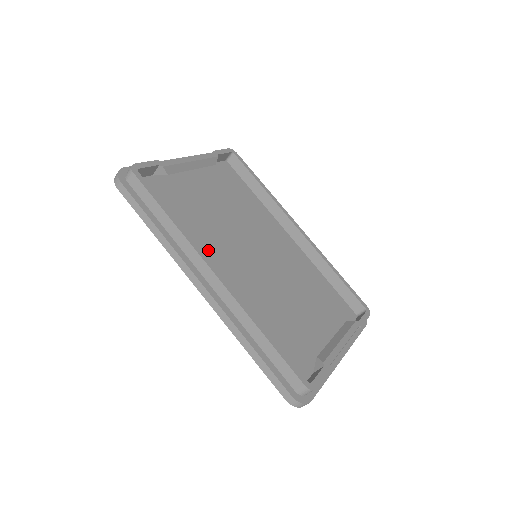
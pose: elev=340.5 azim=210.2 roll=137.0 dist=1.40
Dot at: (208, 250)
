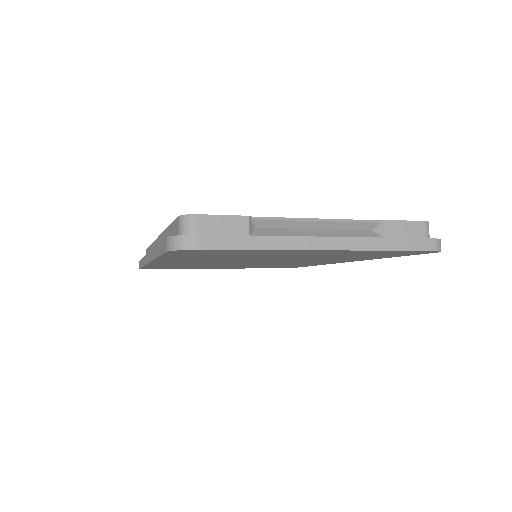
Dot at: occluded
